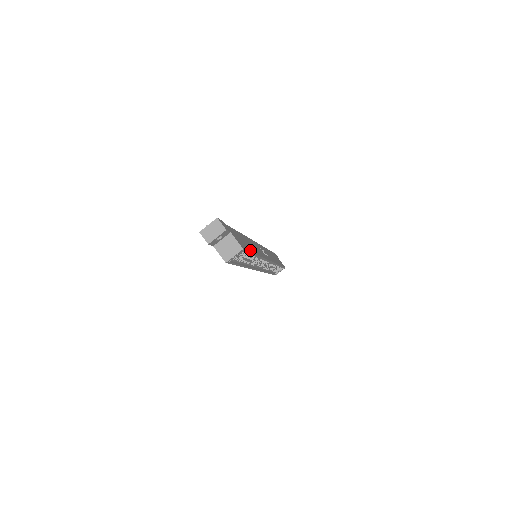
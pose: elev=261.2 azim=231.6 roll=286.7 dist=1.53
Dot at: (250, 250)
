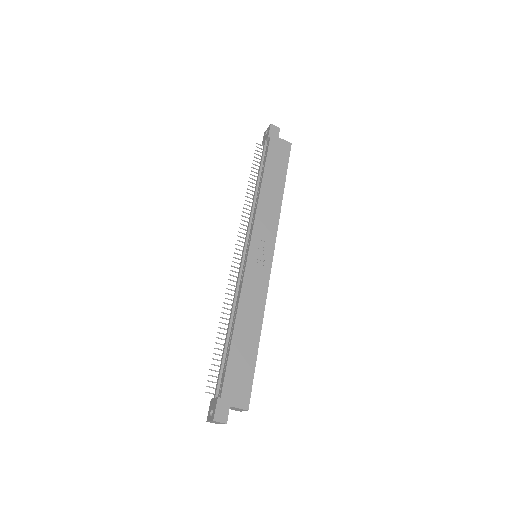
Dot at: (252, 365)
